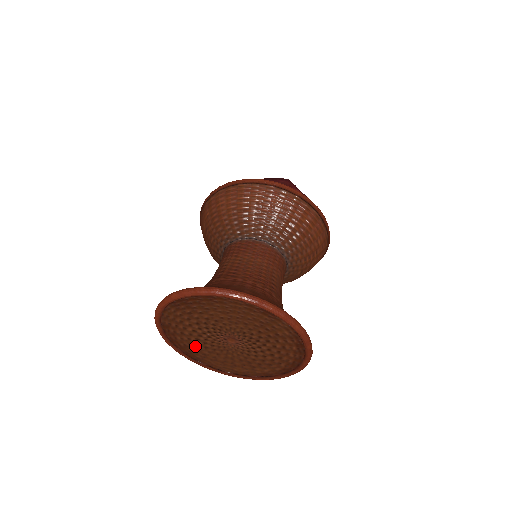
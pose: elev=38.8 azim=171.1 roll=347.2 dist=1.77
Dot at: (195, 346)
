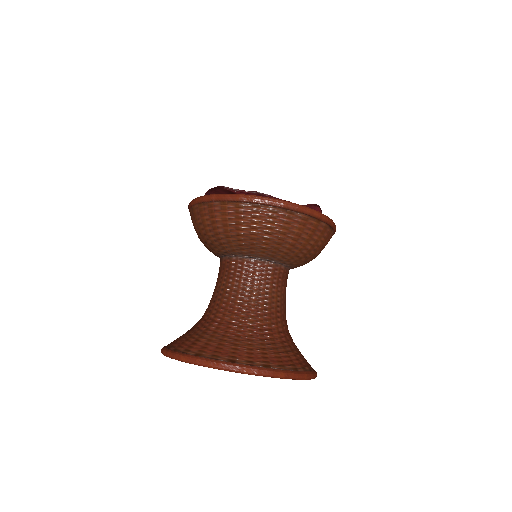
Dot at: occluded
